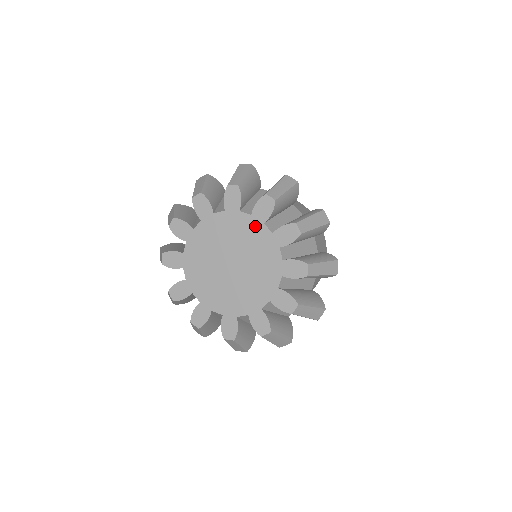
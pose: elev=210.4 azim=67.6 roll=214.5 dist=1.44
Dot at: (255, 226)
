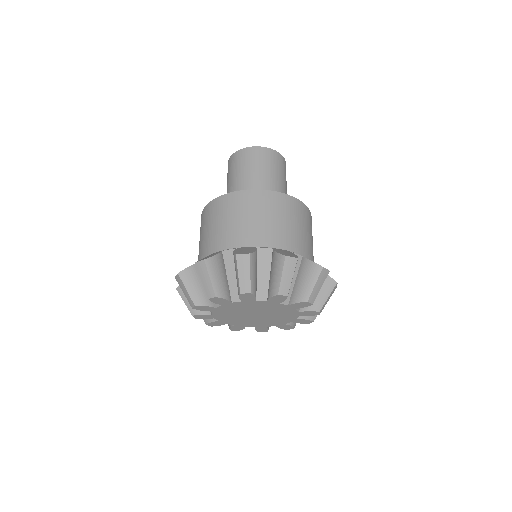
Dot at: (287, 309)
